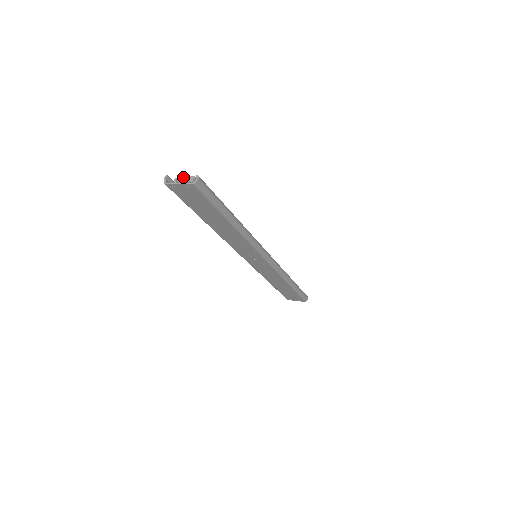
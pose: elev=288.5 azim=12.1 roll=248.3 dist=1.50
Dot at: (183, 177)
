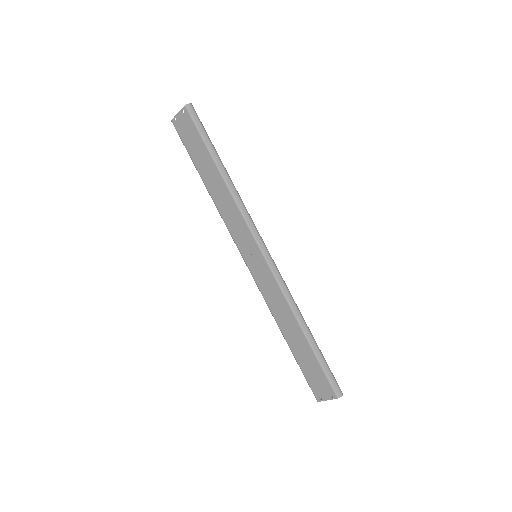
Dot at: occluded
